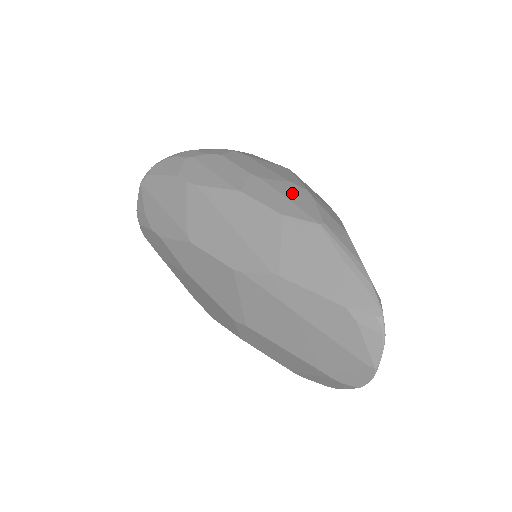
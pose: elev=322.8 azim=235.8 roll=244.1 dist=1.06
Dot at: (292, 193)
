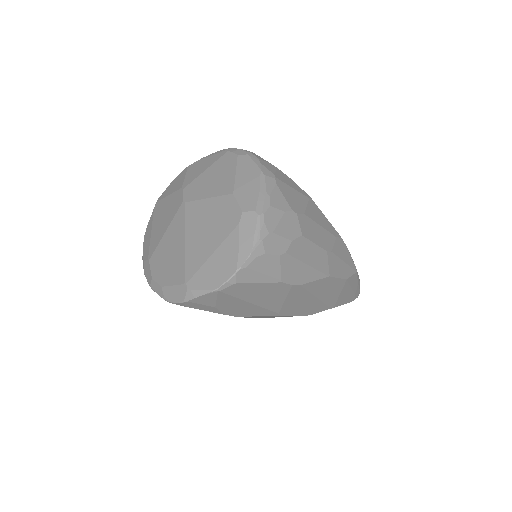
Dot at: (343, 252)
